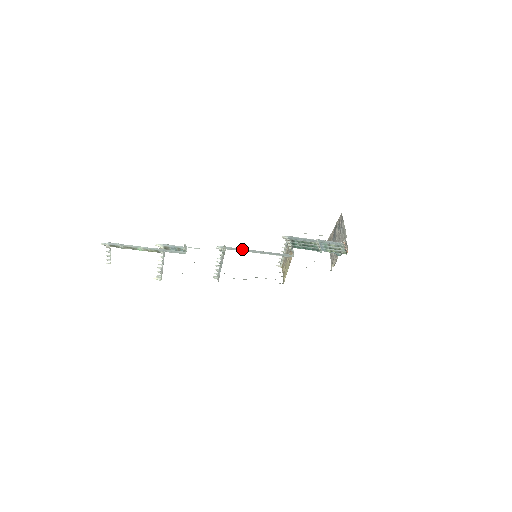
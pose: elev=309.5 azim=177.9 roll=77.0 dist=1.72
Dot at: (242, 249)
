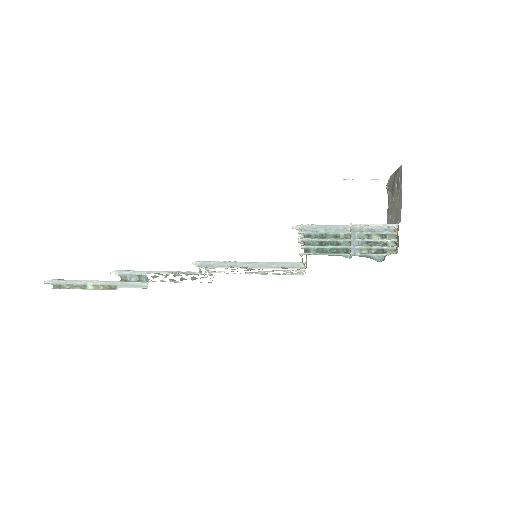
Dot at: (228, 263)
